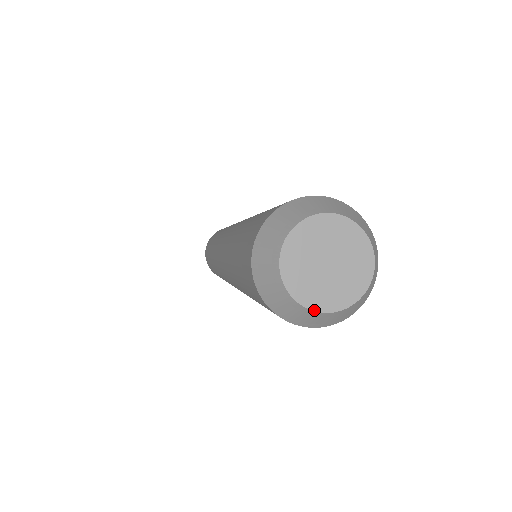
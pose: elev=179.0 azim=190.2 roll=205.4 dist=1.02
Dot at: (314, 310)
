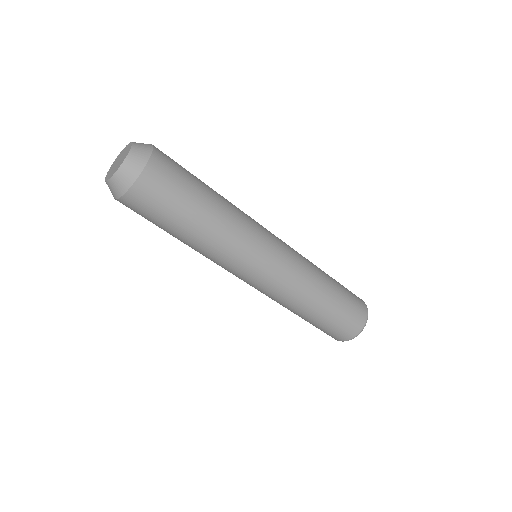
Dot at: (105, 180)
